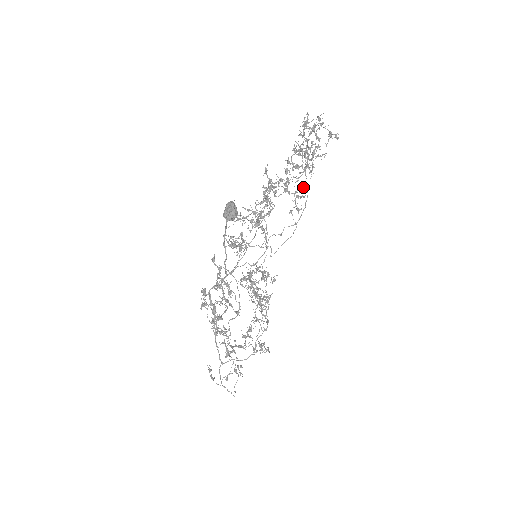
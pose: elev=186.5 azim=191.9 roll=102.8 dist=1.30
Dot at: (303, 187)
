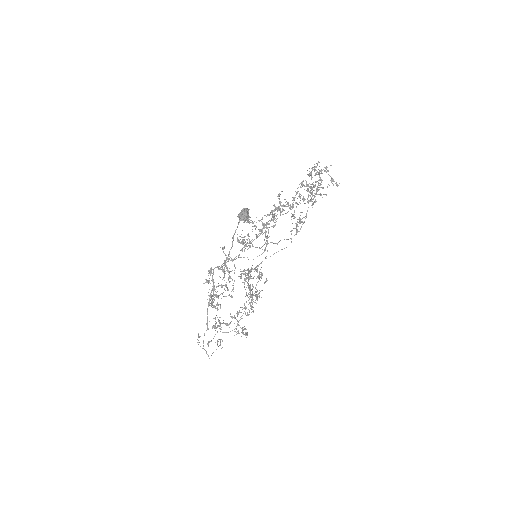
Dot at: occluded
